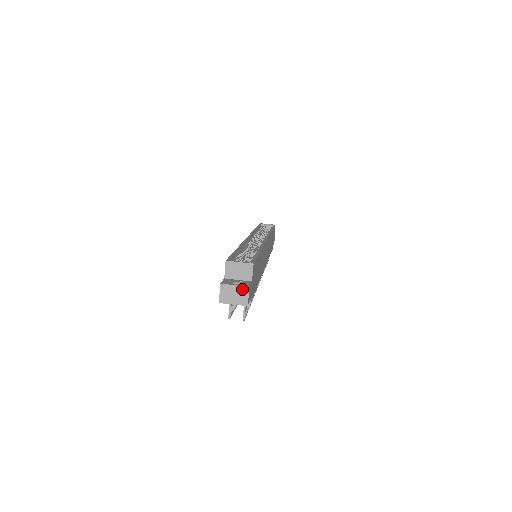
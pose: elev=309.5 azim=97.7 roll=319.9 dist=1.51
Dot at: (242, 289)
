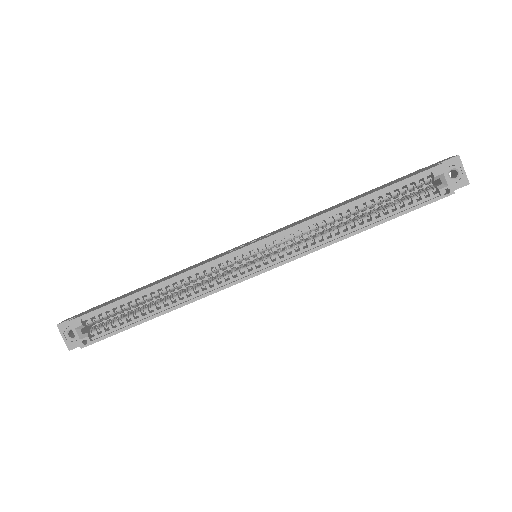
Dot at: (67, 344)
